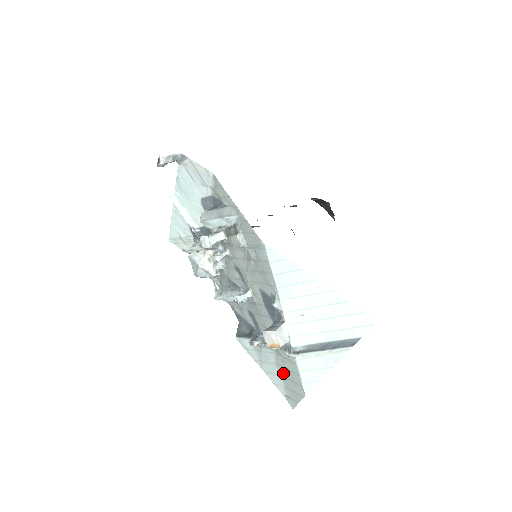
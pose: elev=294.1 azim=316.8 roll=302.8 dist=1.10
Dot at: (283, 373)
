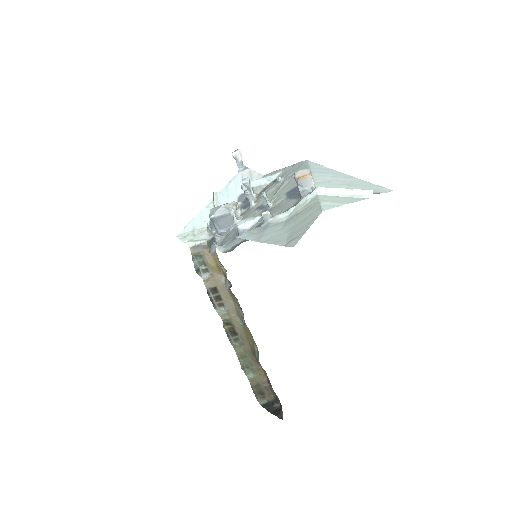
Dot at: (291, 226)
